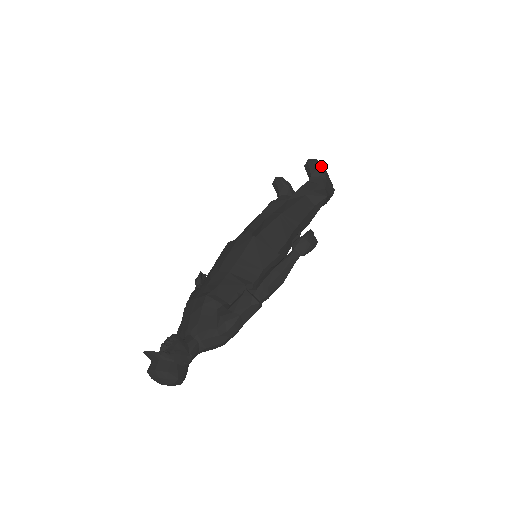
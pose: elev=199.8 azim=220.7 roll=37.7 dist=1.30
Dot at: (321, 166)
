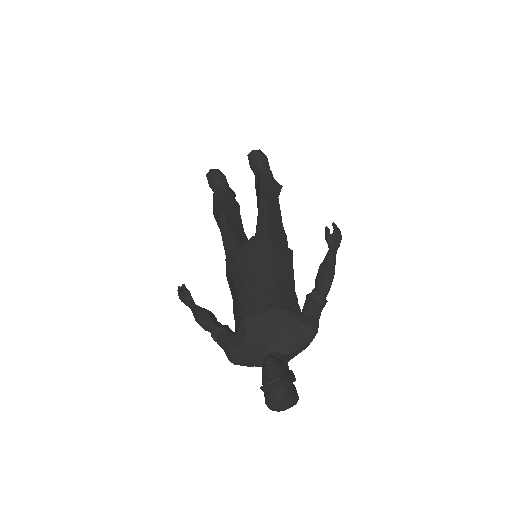
Dot at: (265, 157)
